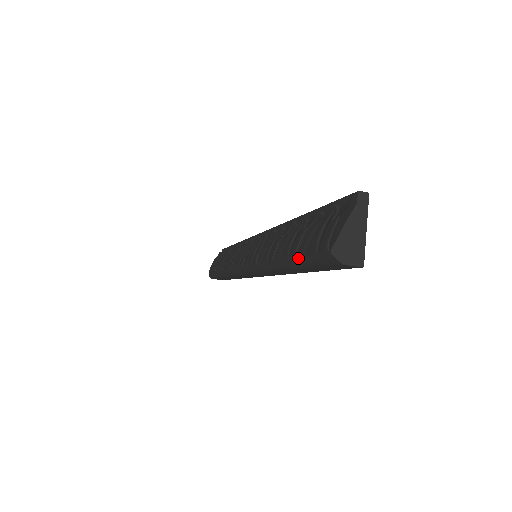
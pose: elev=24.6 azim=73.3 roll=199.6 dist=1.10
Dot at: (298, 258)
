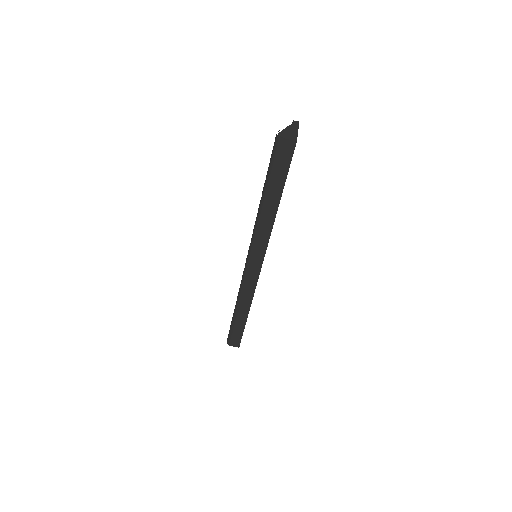
Dot at: (268, 170)
